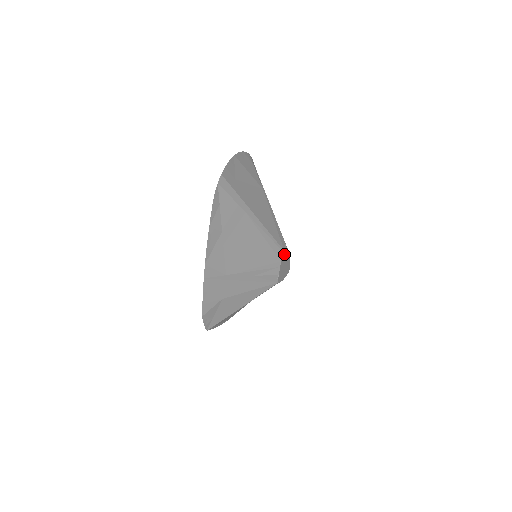
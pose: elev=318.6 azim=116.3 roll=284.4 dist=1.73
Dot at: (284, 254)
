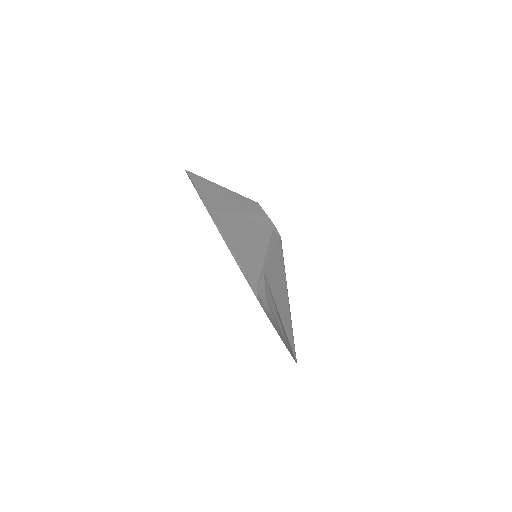
Dot at: occluded
